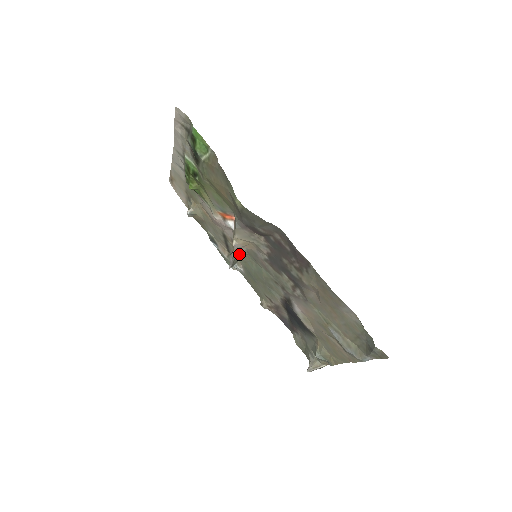
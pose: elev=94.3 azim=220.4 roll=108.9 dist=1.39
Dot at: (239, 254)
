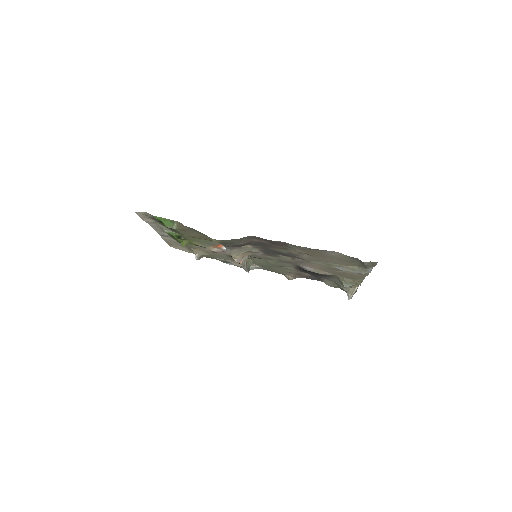
Dot at: (246, 261)
